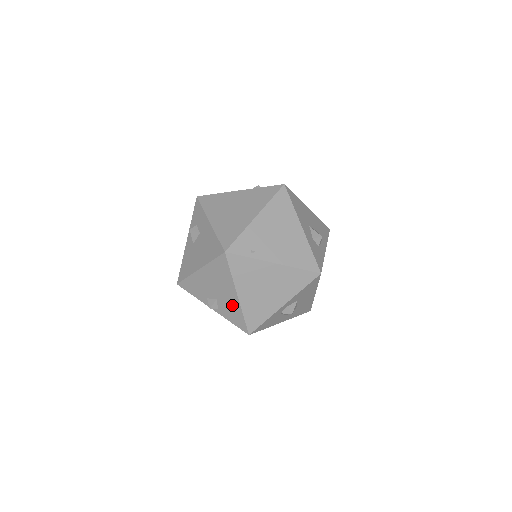
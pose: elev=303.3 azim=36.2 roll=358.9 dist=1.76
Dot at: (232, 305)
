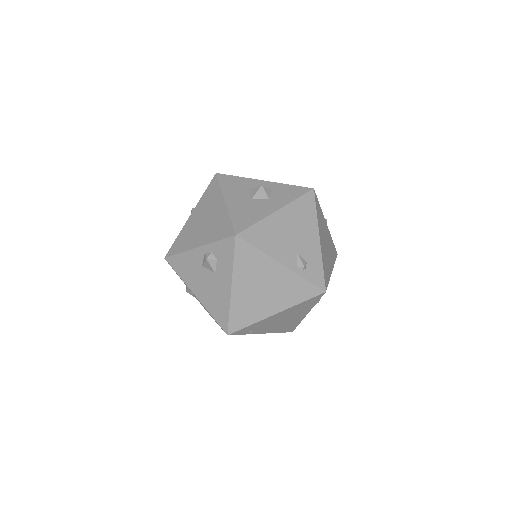
Dot at: occluded
